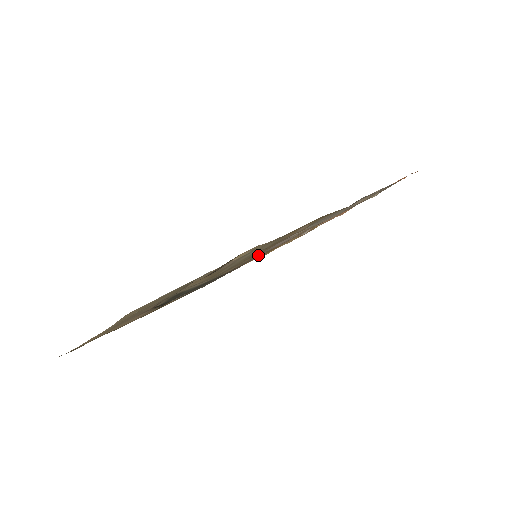
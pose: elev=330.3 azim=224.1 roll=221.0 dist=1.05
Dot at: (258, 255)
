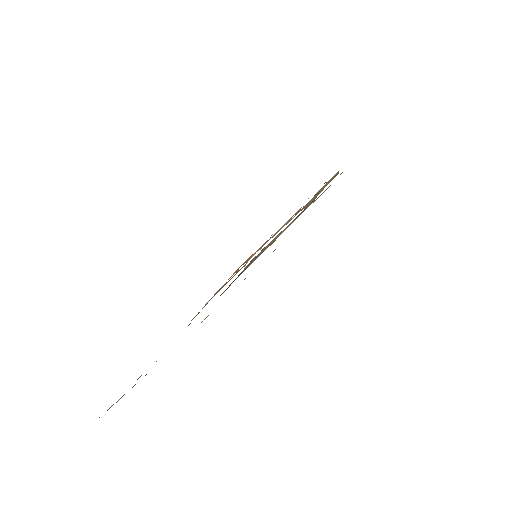
Dot at: occluded
